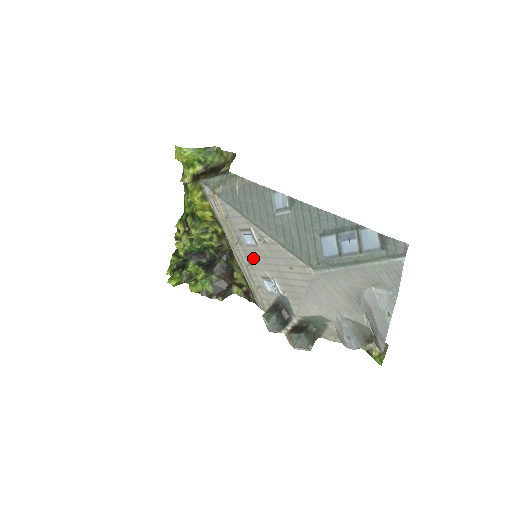
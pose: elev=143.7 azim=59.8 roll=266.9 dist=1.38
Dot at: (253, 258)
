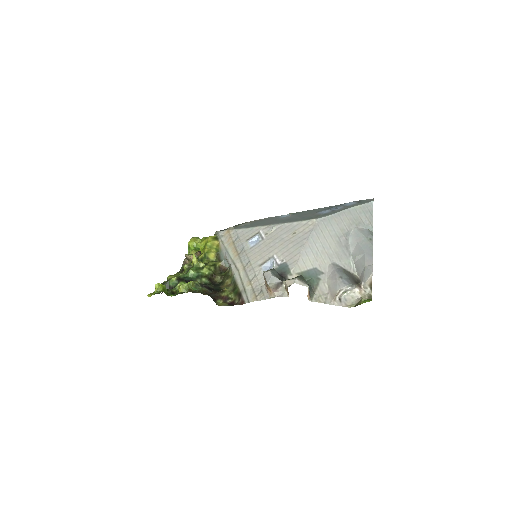
Dot at: (254, 254)
